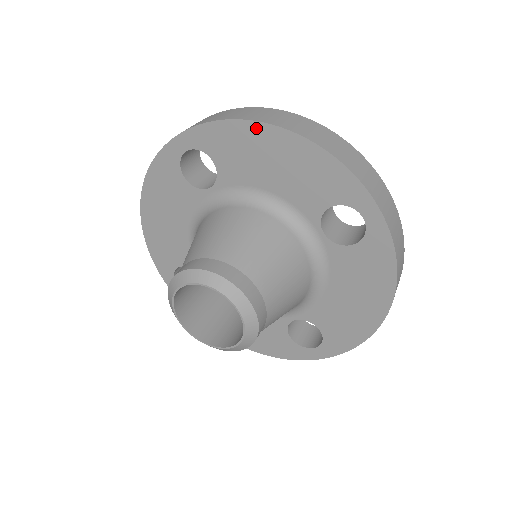
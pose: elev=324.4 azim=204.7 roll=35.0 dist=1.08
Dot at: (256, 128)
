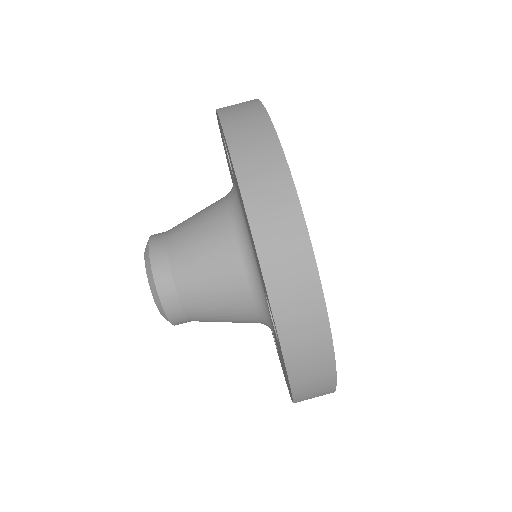
Dot at: (235, 175)
